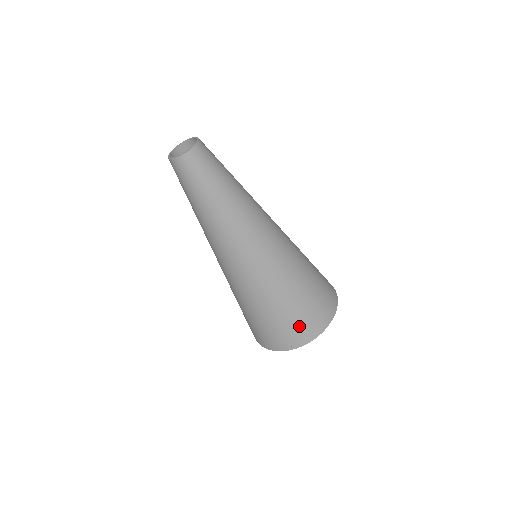
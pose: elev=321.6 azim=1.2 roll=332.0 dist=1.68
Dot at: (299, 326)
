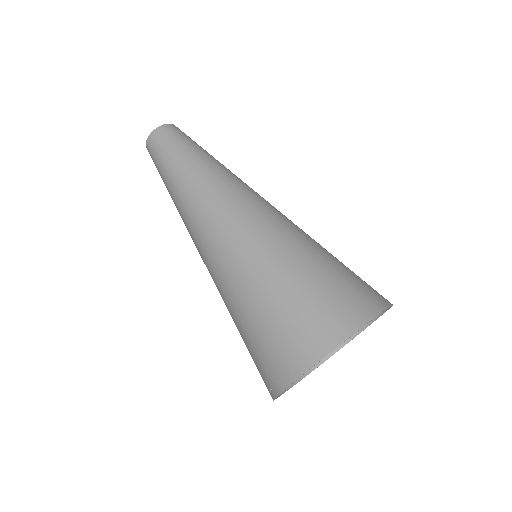
Dot at: (274, 349)
